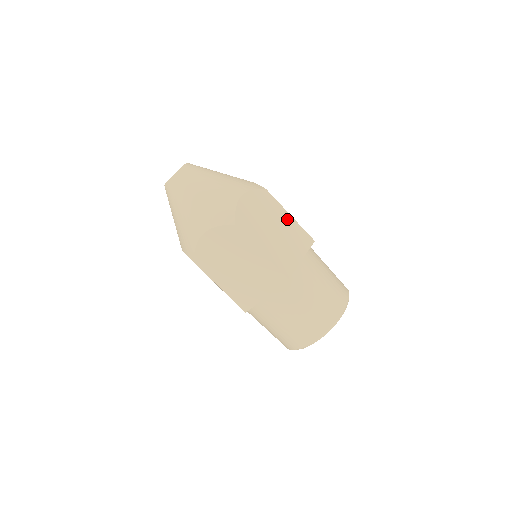
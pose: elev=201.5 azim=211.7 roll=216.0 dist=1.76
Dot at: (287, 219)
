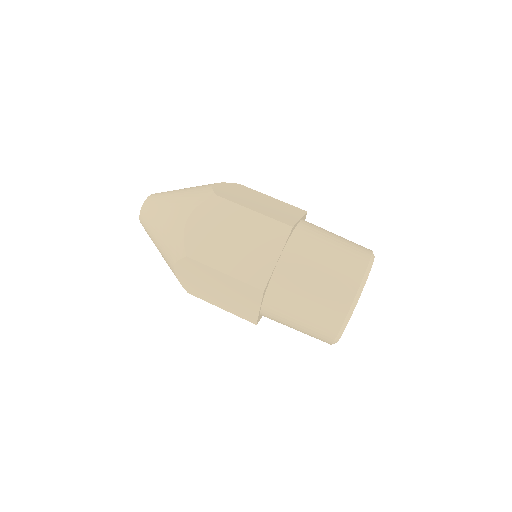
Dot at: (249, 218)
